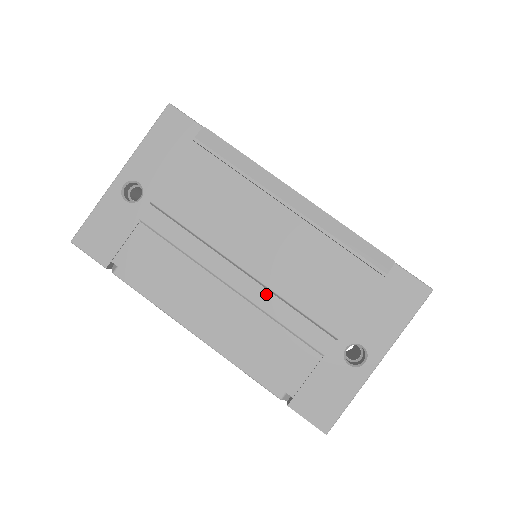
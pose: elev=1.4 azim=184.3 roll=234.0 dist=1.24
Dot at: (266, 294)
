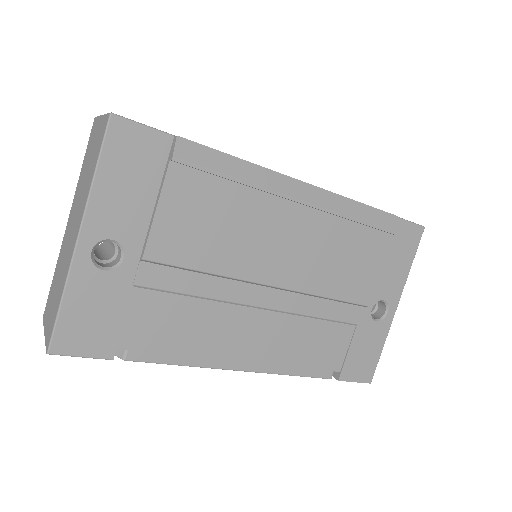
Dot at: (297, 298)
